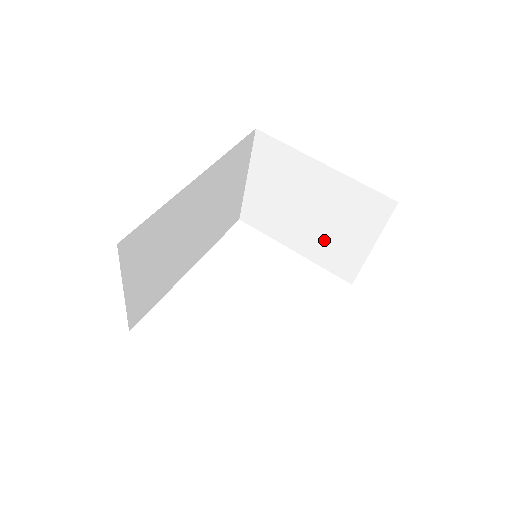
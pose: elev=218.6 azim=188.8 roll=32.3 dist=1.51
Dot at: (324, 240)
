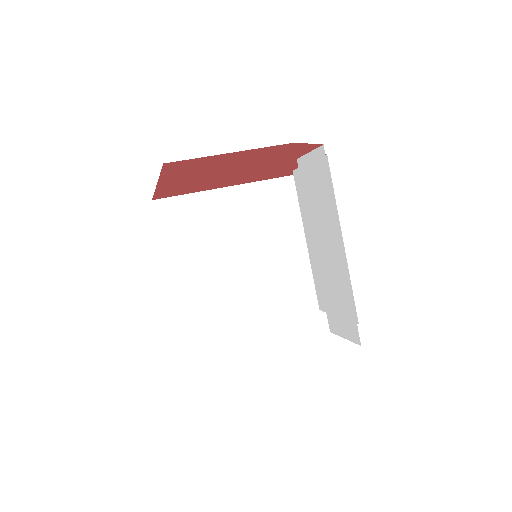
Dot at: (276, 270)
